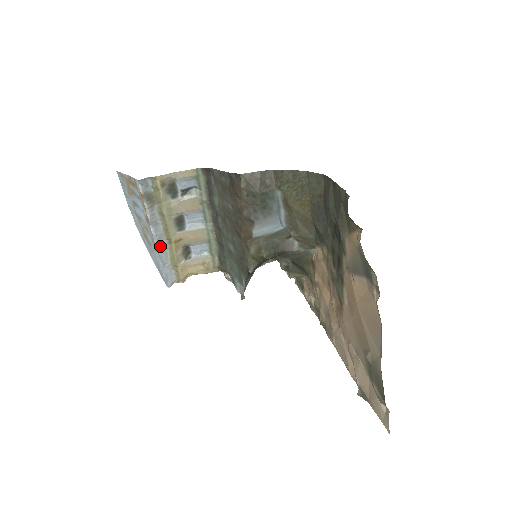
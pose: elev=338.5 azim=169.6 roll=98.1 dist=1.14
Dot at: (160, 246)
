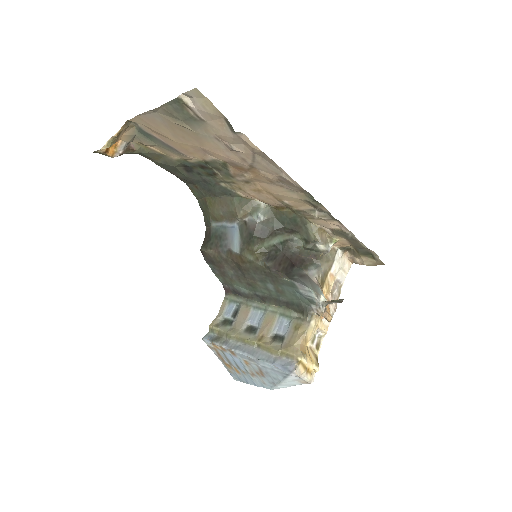
Dot at: (254, 355)
